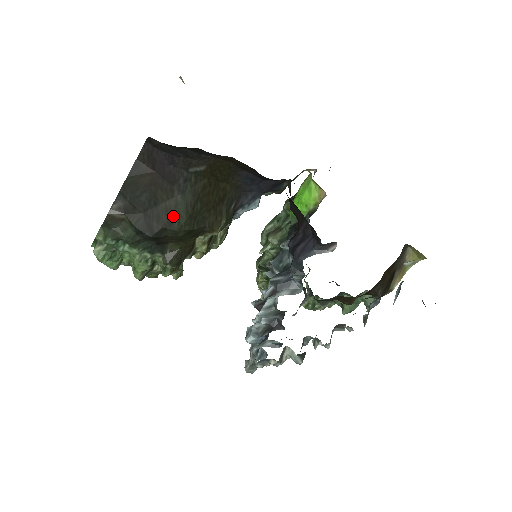
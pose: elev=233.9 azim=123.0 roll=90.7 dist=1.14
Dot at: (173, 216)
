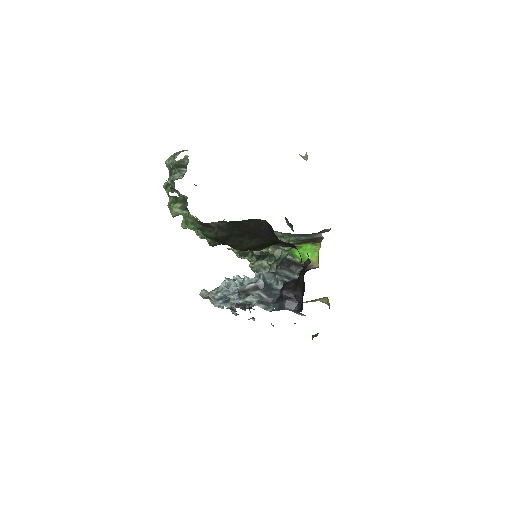
Dot at: (242, 245)
